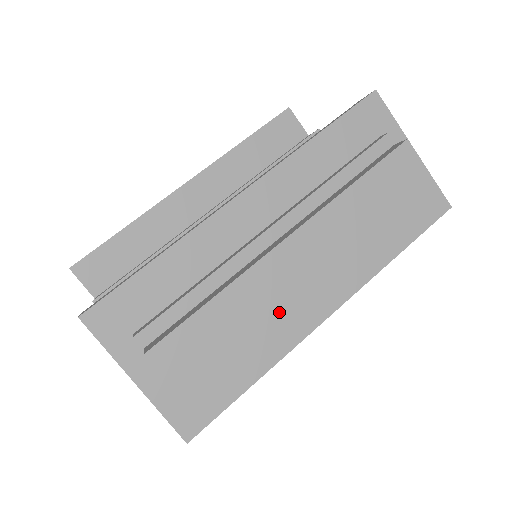
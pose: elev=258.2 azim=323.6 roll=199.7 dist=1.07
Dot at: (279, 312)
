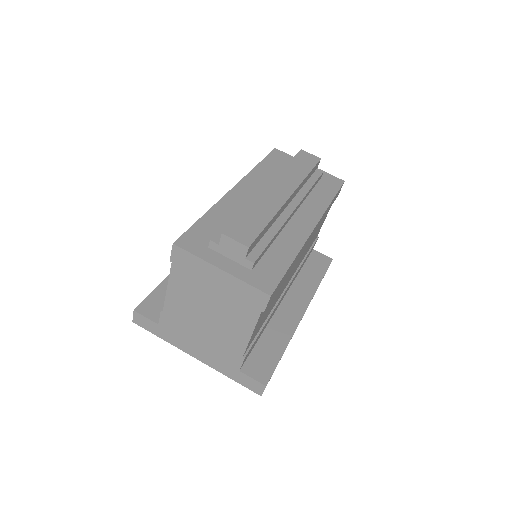
Dot at: (284, 222)
